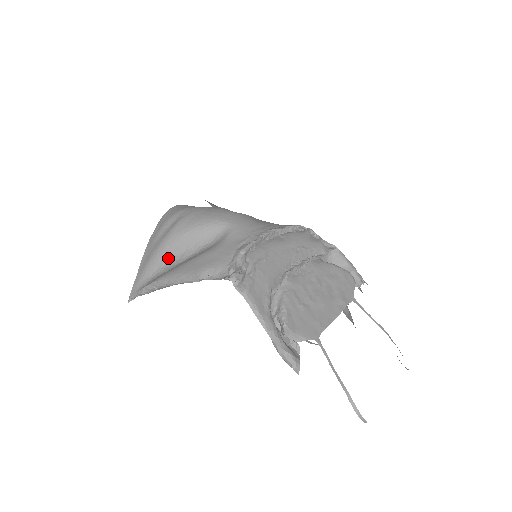
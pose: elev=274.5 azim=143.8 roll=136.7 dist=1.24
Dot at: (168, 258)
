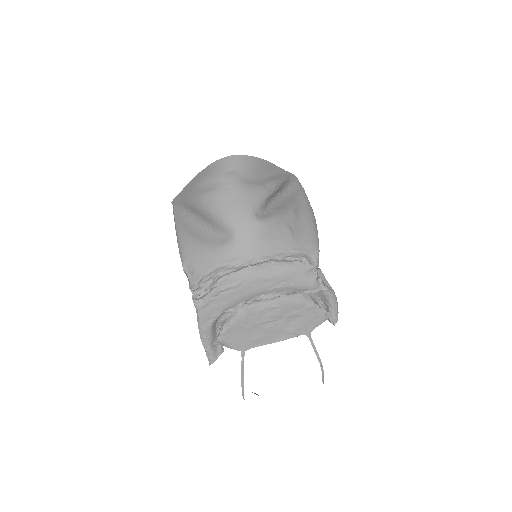
Dot at: (193, 211)
